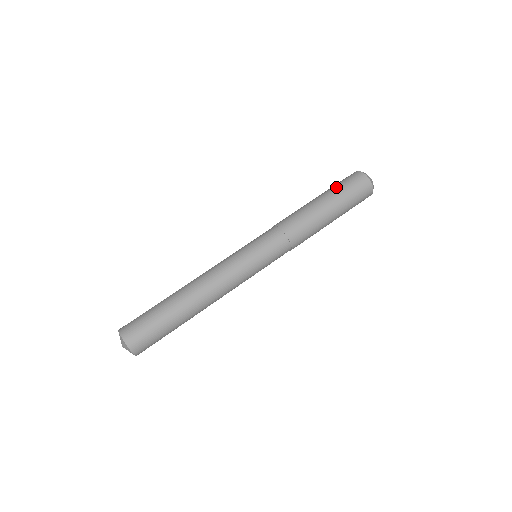
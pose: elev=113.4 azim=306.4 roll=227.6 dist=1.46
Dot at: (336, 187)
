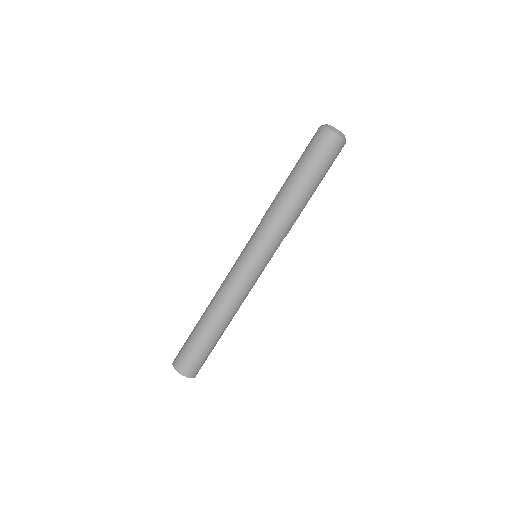
Dot at: (312, 161)
